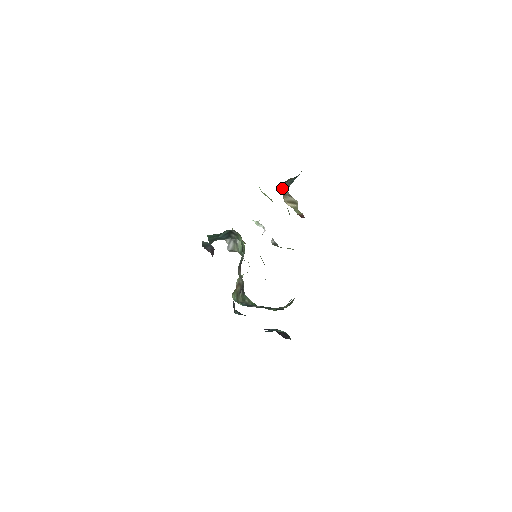
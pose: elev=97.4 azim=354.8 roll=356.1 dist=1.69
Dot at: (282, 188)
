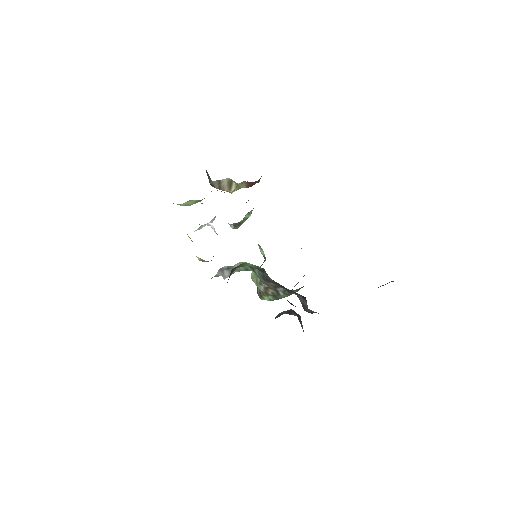
Dot at: (211, 185)
